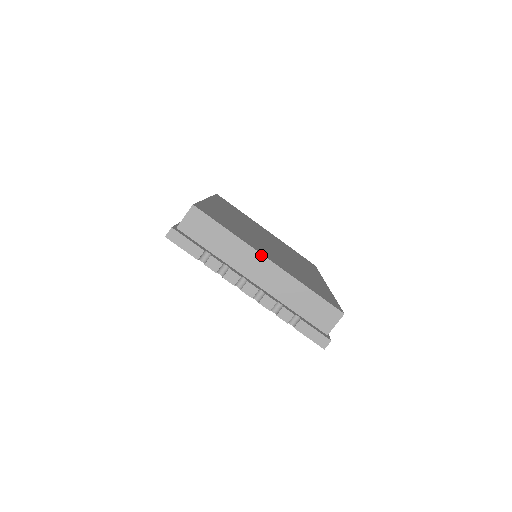
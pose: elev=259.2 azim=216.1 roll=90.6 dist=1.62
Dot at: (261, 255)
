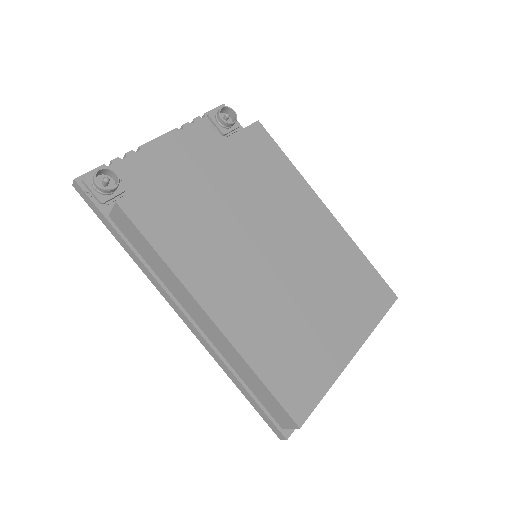
Dot at: (349, 362)
